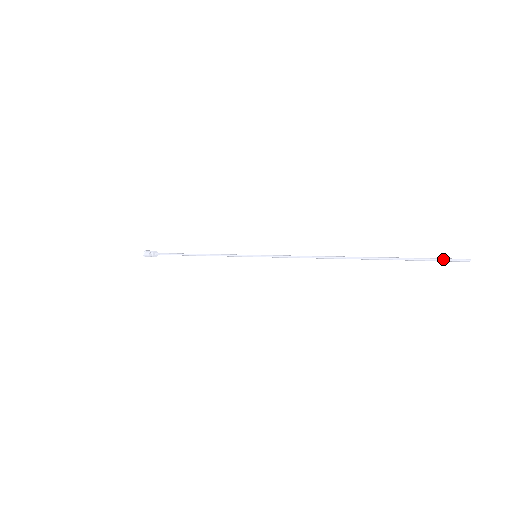
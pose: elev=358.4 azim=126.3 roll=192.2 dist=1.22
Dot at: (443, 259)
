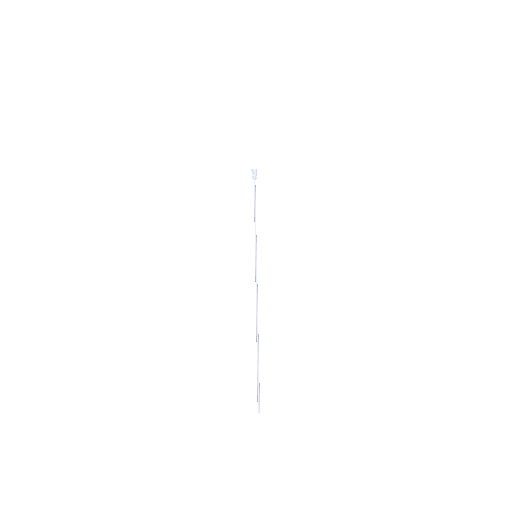
Dot at: (258, 393)
